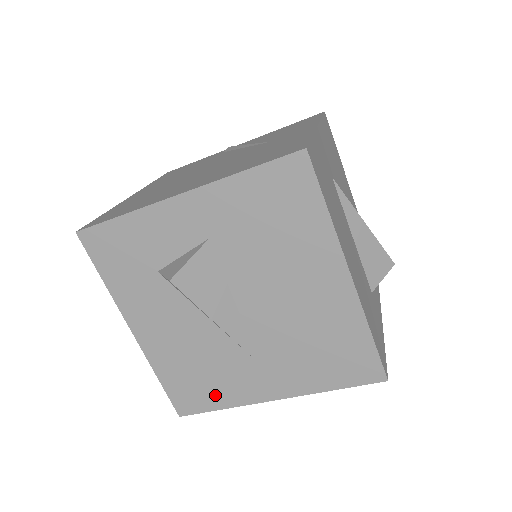
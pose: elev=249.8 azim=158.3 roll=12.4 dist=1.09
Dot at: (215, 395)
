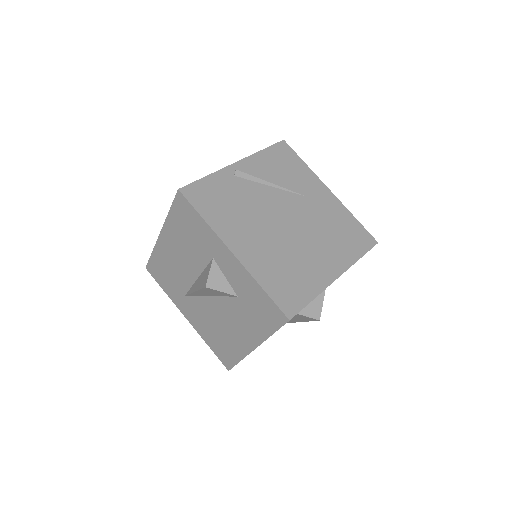
Dot at: occluded
